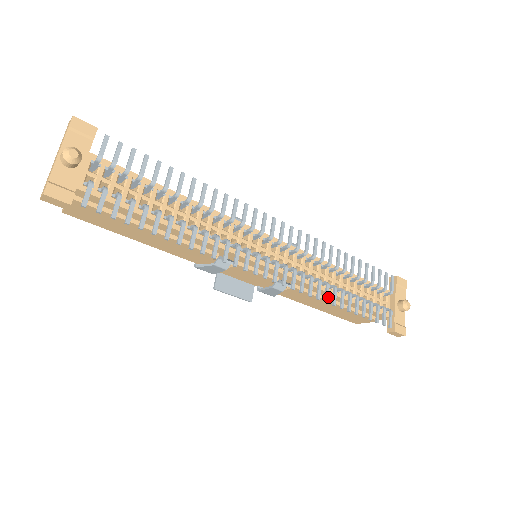
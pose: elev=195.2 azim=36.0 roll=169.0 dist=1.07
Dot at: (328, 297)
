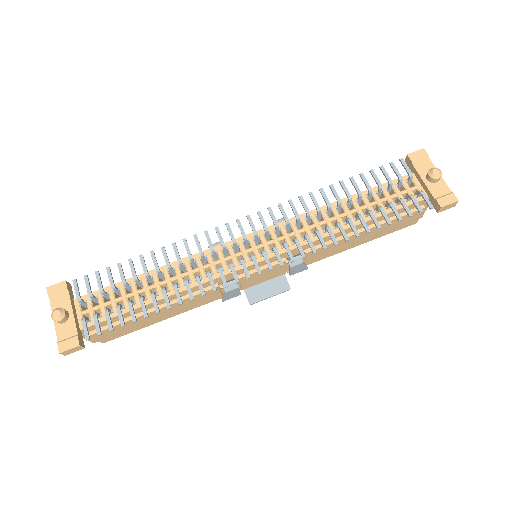
Dot at: (335, 239)
